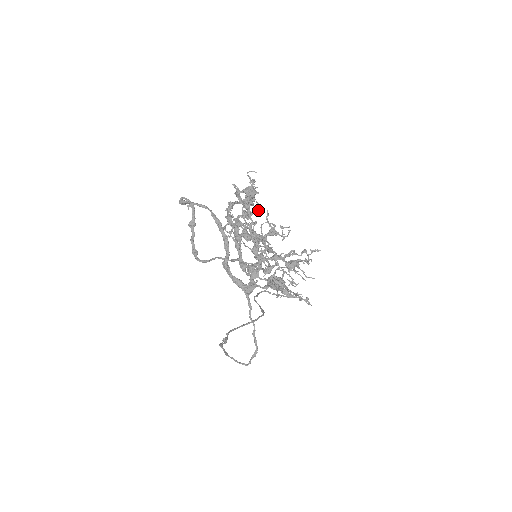
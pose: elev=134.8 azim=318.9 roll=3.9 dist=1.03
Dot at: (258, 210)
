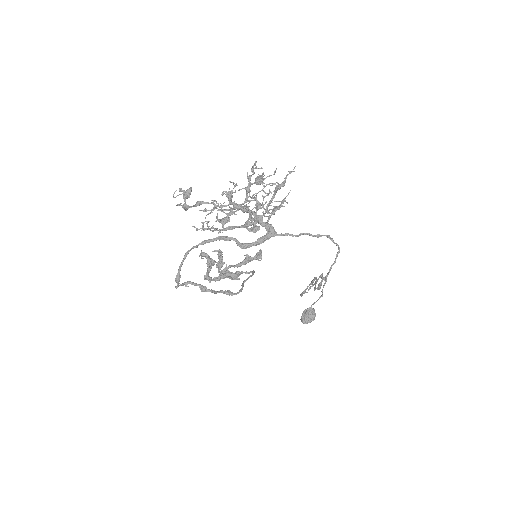
Dot at: (220, 254)
